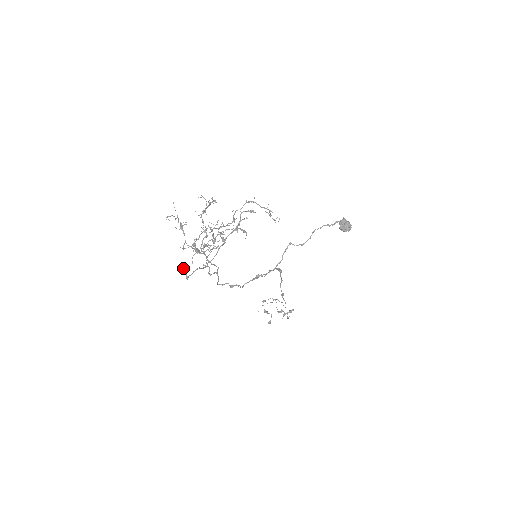
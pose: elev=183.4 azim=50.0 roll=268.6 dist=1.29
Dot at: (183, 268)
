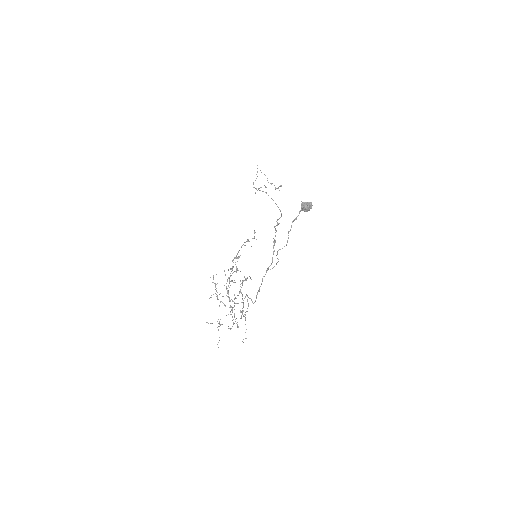
Dot at: occluded
